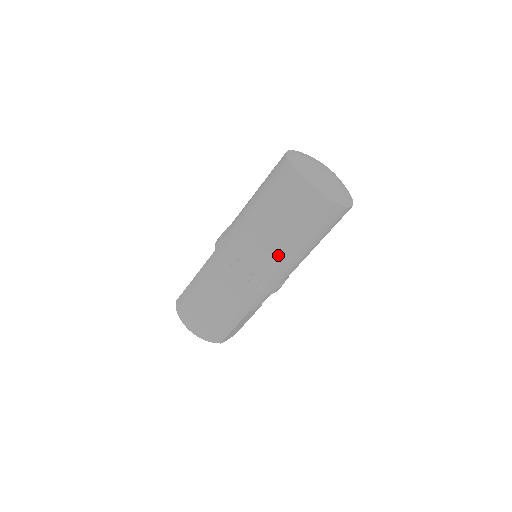
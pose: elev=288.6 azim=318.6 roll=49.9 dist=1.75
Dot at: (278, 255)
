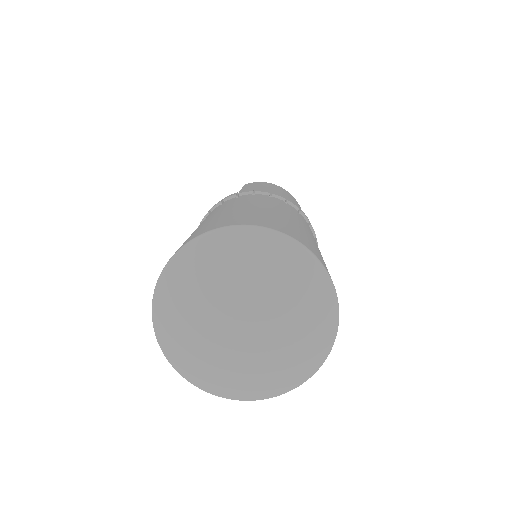
Dot at: occluded
